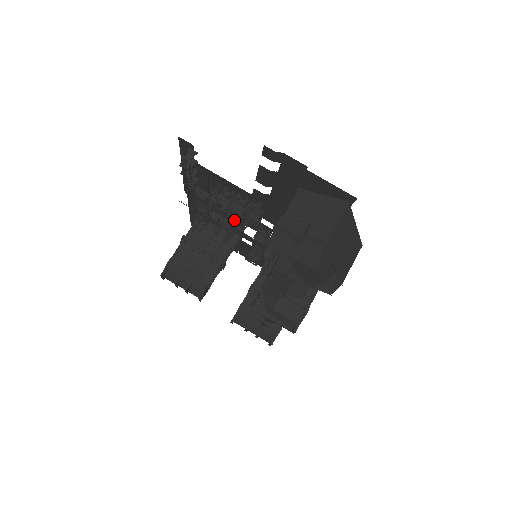
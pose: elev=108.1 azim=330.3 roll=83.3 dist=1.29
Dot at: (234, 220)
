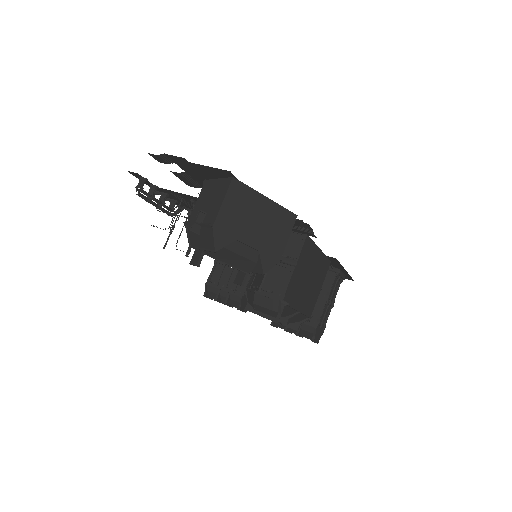
Dot at: occluded
